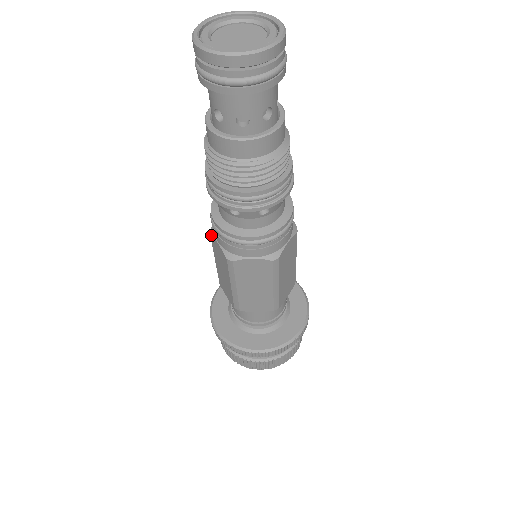
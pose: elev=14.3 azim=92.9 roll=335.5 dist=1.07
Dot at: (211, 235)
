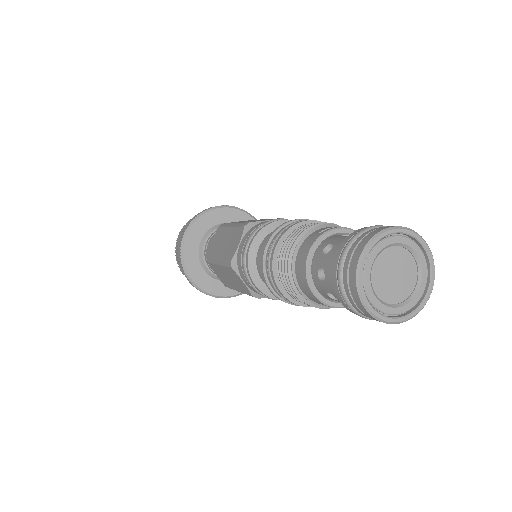
Dot at: (234, 271)
